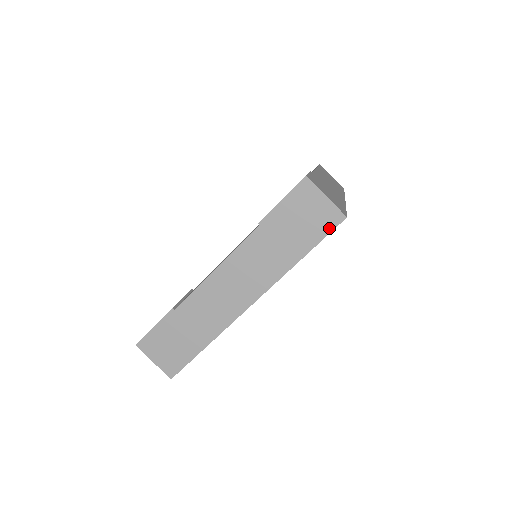
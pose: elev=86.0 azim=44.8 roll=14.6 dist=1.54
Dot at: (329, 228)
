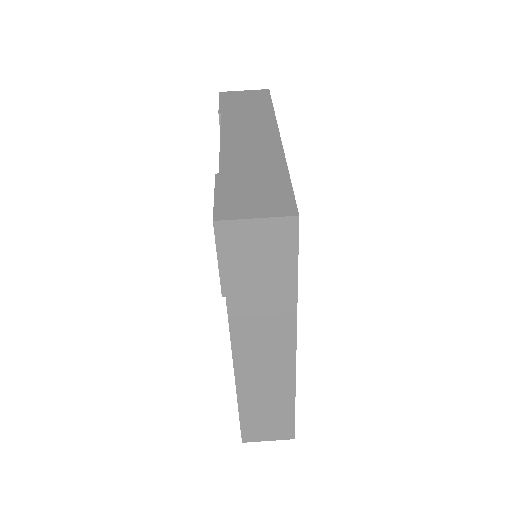
Dot at: (267, 95)
